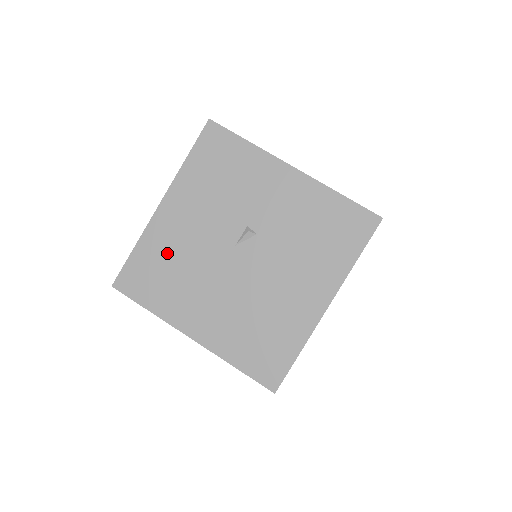
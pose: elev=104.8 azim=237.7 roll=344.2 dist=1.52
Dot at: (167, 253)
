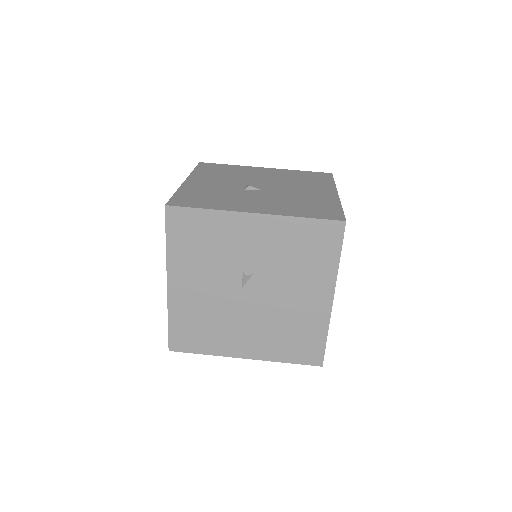
Dot at: (194, 314)
